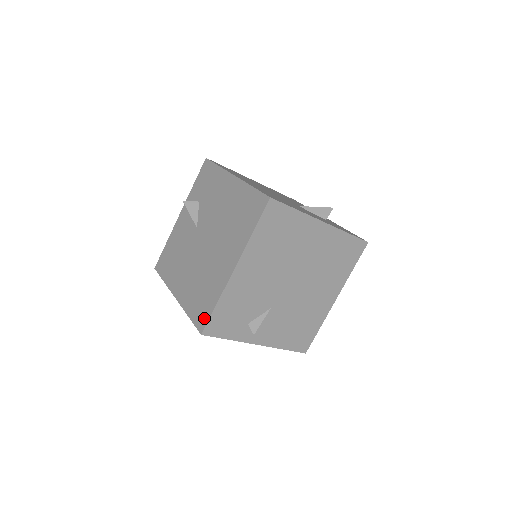
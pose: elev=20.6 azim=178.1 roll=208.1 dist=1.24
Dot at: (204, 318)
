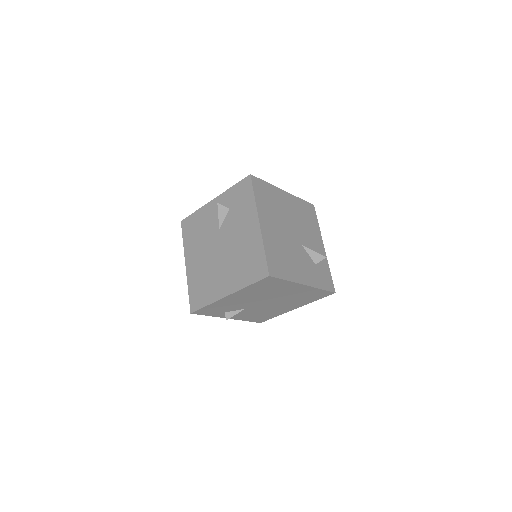
Dot at: (196, 305)
